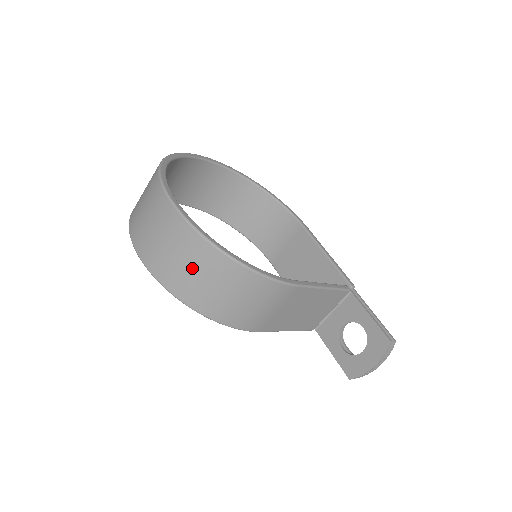
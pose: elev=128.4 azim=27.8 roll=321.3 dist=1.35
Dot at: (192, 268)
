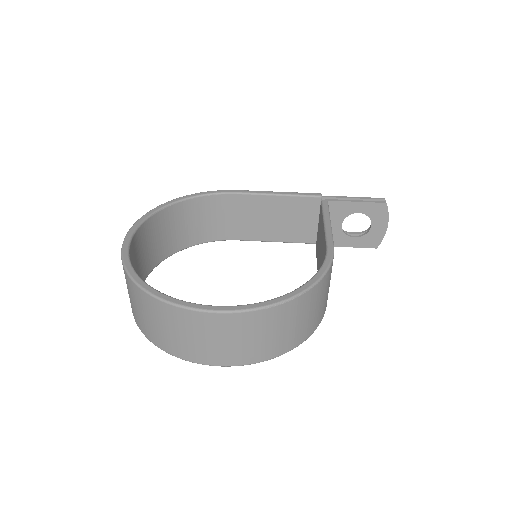
Dot at: (287, 327)
